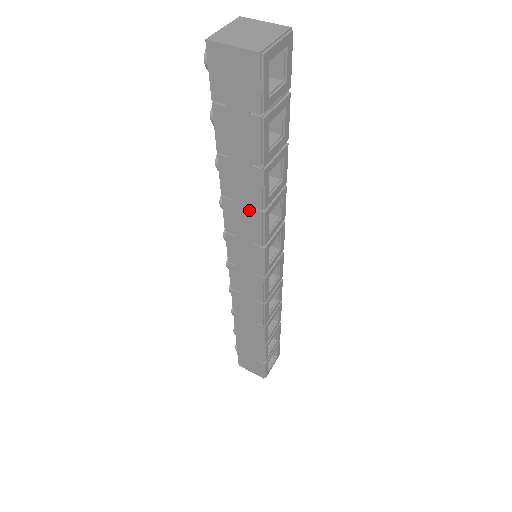
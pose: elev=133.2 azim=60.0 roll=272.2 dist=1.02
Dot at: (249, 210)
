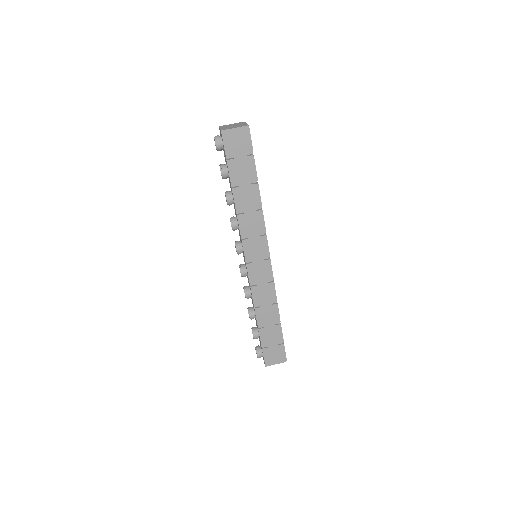
Dot at: (254, 213)
